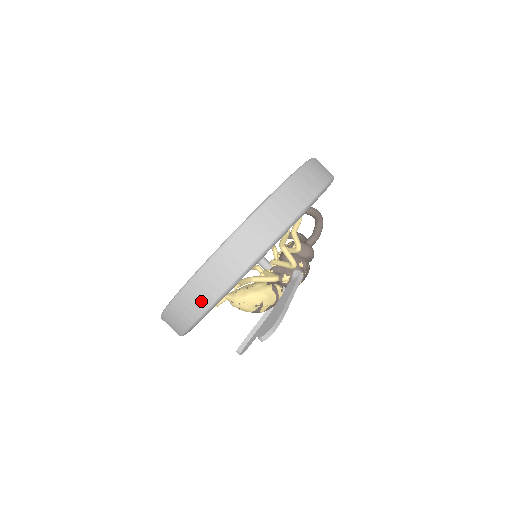
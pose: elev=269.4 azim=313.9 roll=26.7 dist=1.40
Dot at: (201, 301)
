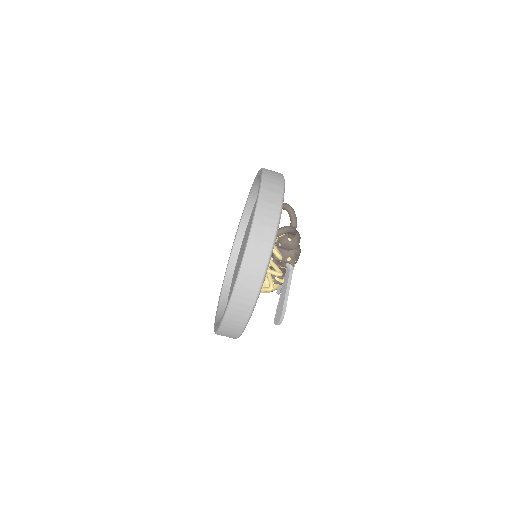
Dot at: occluded
